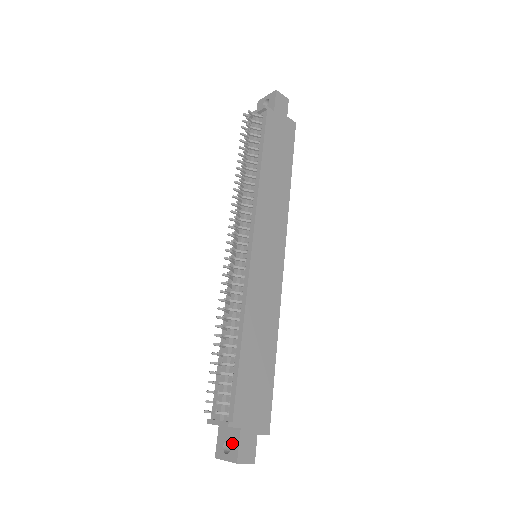
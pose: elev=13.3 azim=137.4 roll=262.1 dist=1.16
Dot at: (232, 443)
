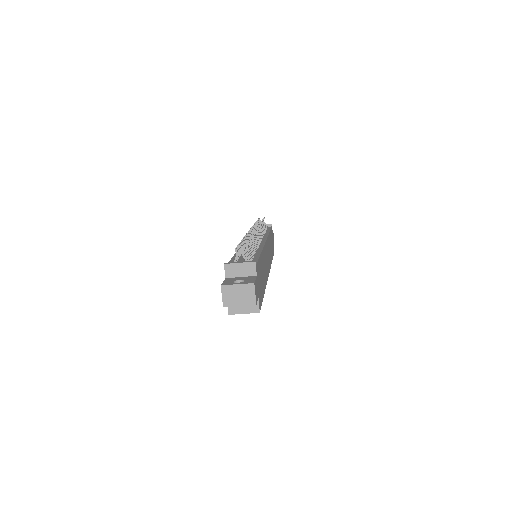
Dot at: (246, 279)
